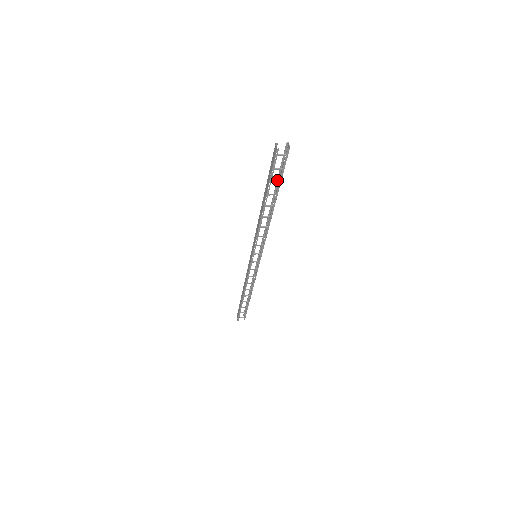
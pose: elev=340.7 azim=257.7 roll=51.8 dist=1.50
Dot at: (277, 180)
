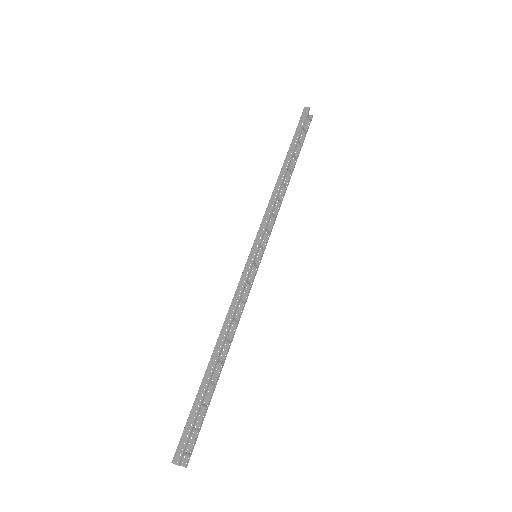
Dot at: occluded
